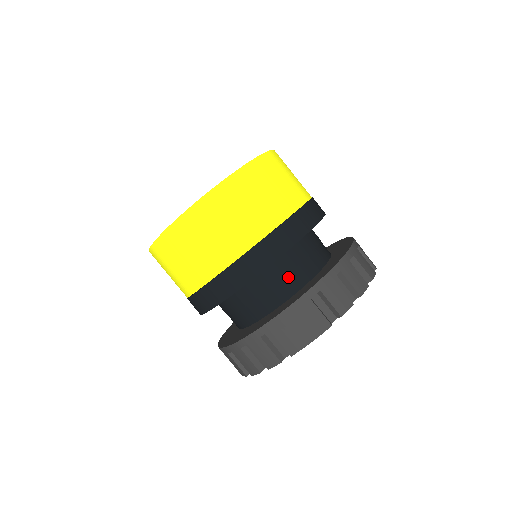
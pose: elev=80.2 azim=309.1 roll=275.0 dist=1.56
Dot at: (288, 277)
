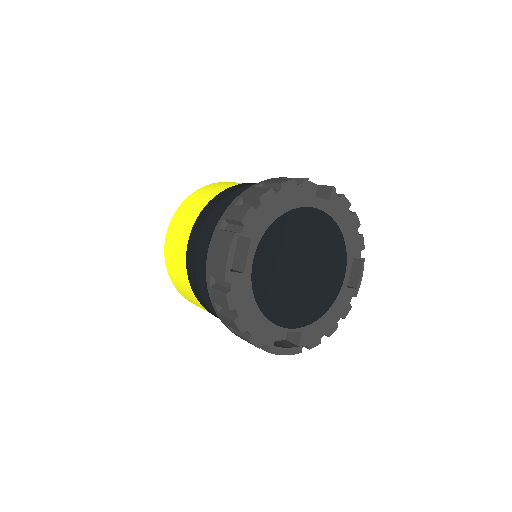
Dot at: occluded
